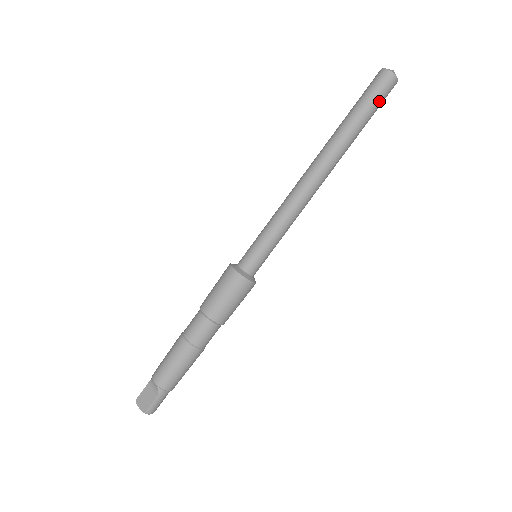
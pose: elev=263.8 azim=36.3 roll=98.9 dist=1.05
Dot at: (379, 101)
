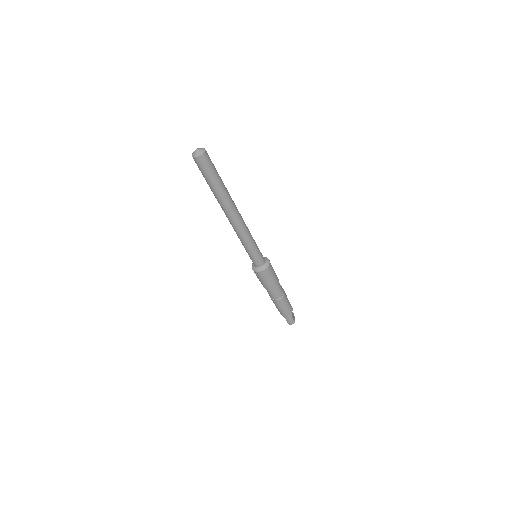
Dot at: (205, 173)
